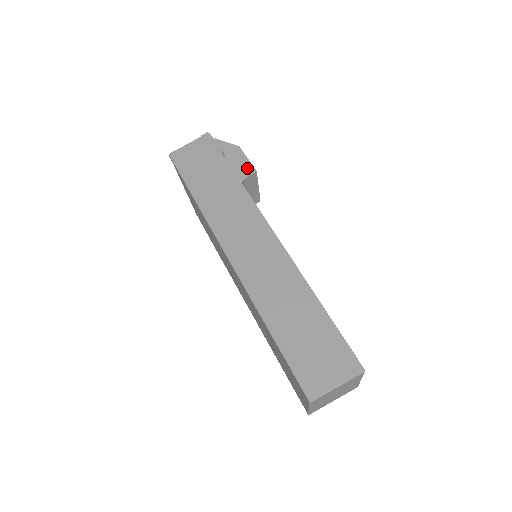
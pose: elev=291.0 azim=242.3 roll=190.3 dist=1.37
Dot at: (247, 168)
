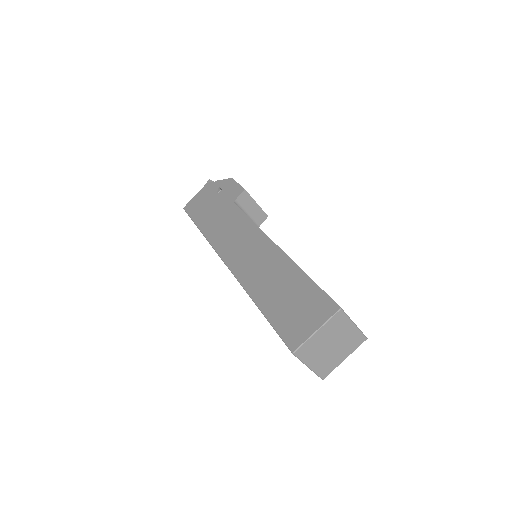
Dot at: (238, 190)
